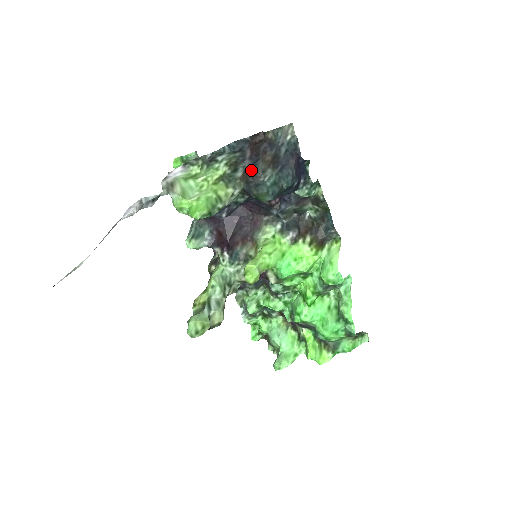
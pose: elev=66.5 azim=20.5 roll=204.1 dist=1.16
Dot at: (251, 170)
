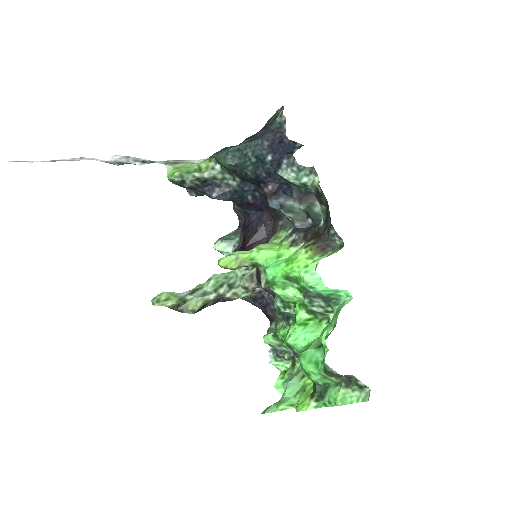
Dot at: occluded
